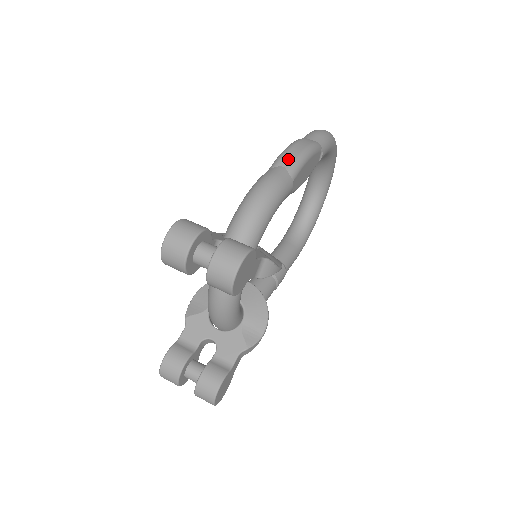
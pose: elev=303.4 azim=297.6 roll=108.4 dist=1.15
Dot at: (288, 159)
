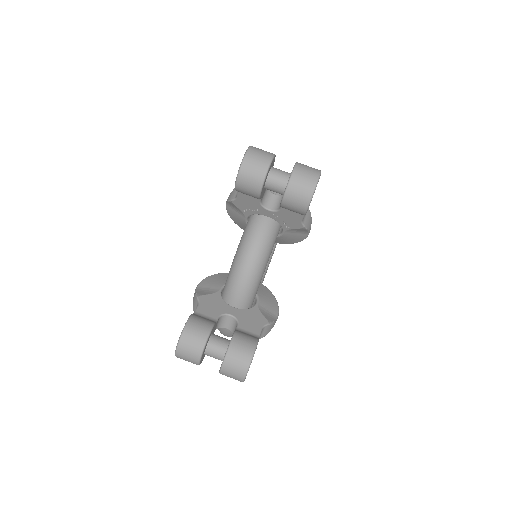
Dot at: occluded
